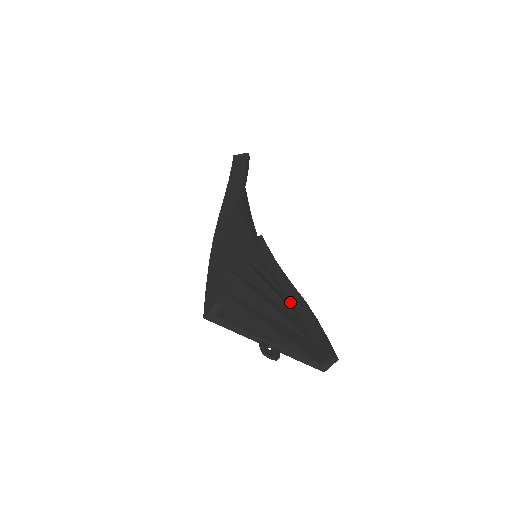
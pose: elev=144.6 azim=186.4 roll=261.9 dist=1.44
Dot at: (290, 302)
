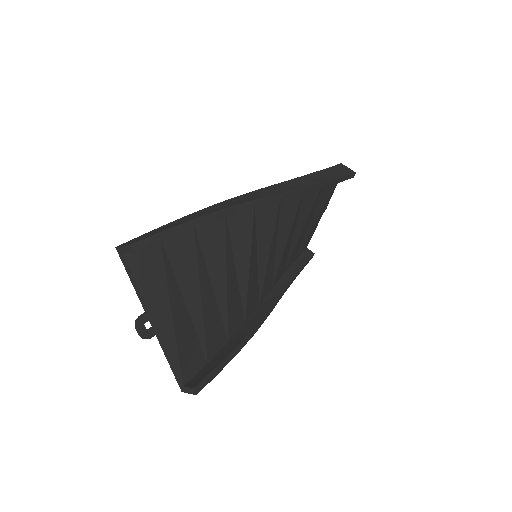
Dot at: (244, 318)
